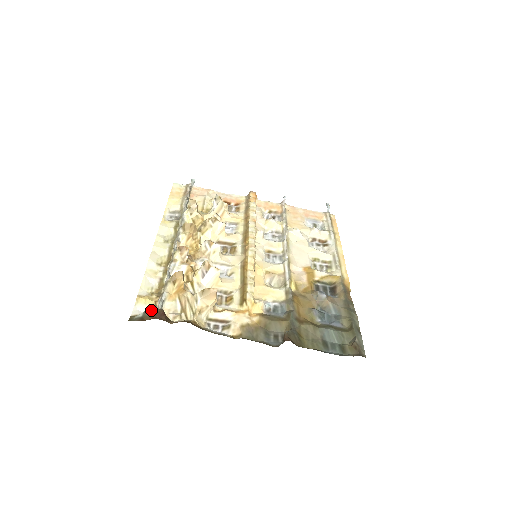
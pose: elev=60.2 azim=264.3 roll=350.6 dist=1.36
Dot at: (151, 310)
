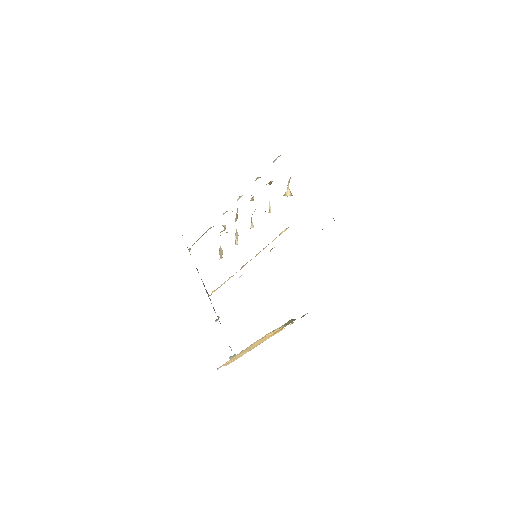
Dot at: occluded
